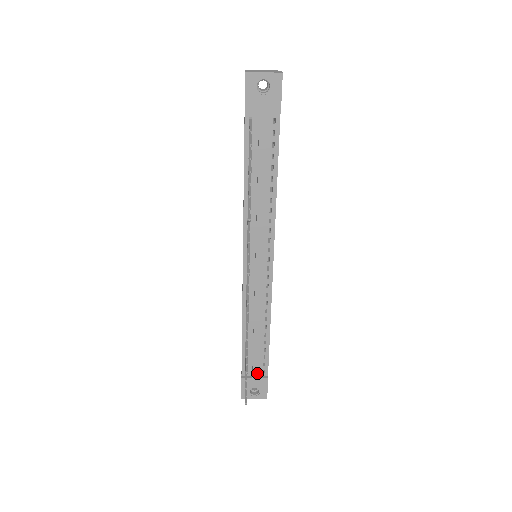
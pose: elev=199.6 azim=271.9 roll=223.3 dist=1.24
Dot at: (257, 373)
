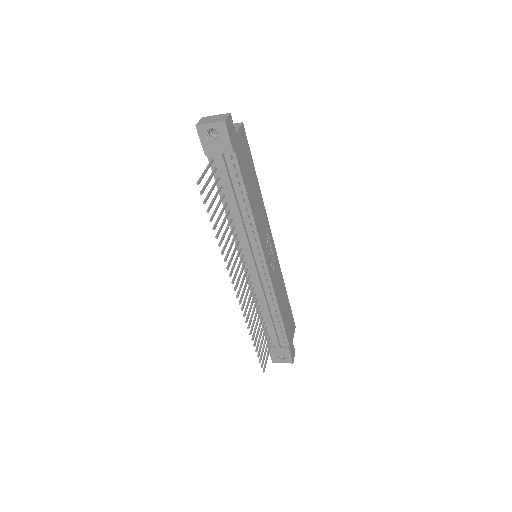
Dot at: (279, 345)
